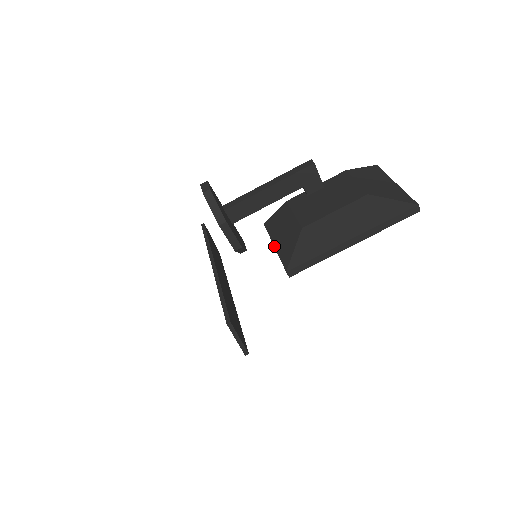
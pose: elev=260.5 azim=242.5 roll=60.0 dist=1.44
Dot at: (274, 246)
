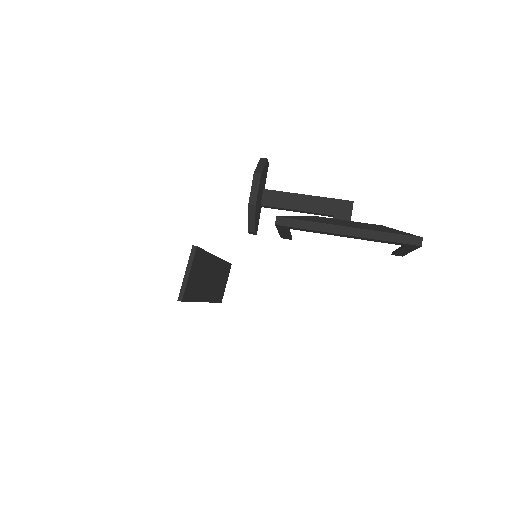
Dot at: occluded
